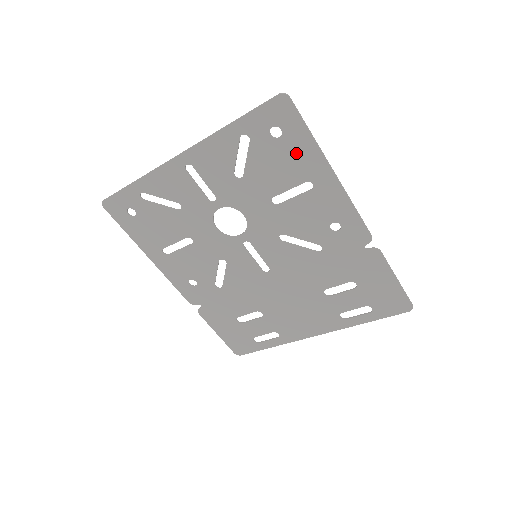
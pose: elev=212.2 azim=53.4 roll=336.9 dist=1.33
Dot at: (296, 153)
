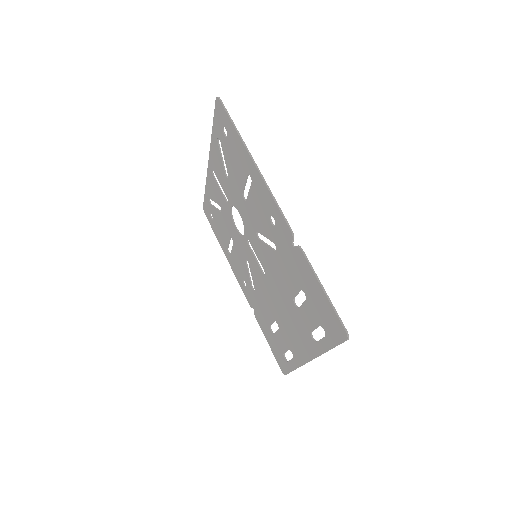
Dot at: (236, 148)
